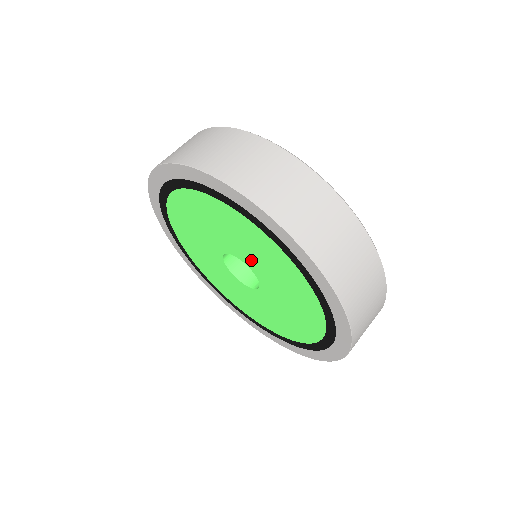
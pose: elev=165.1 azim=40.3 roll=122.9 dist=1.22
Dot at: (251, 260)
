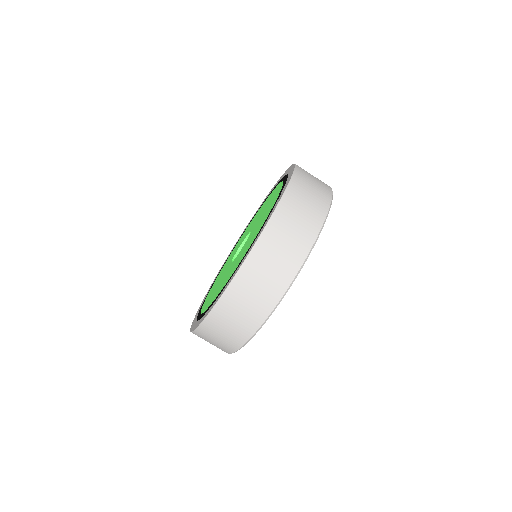
Dot at: occluded
